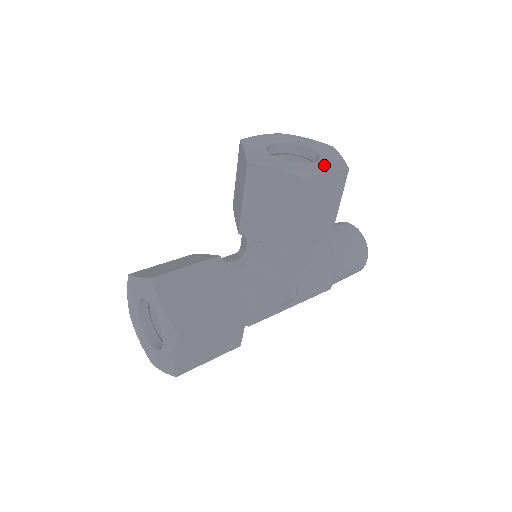
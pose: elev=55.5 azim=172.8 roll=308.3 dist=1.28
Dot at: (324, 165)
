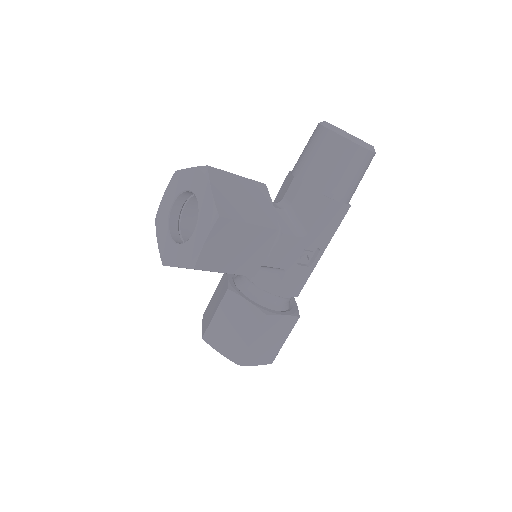
Dot at: (201, 230)
